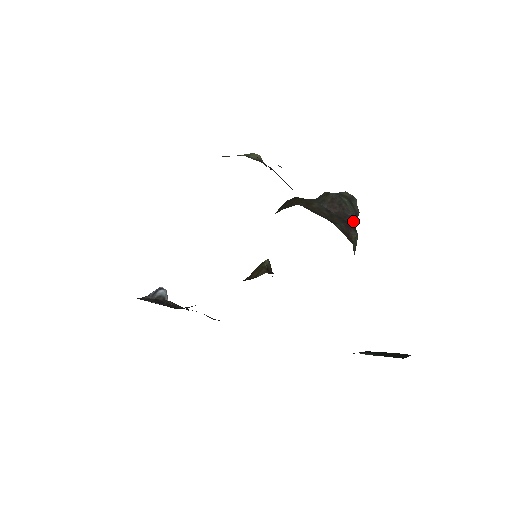
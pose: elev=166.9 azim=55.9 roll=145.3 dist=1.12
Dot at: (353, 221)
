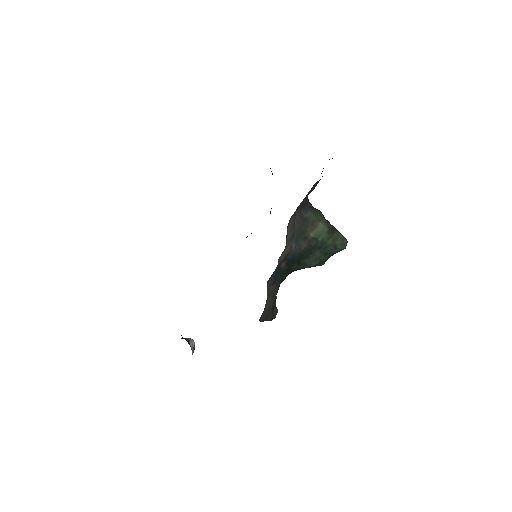
Dot at: (327, 220)
